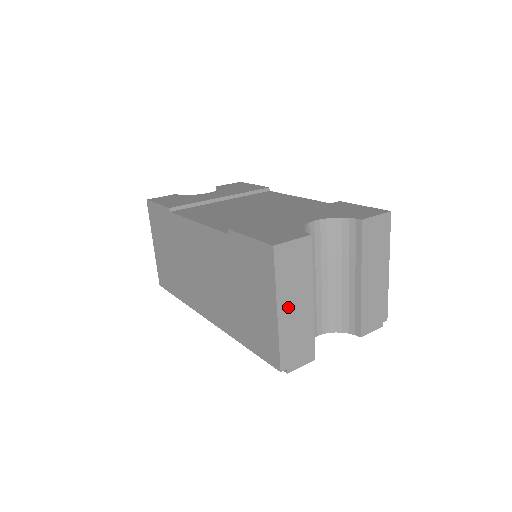
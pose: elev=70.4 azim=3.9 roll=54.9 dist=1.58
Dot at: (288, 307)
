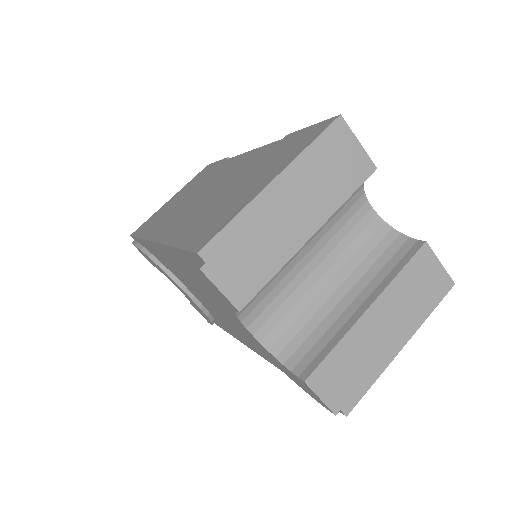
Dot at: (286, 195)
